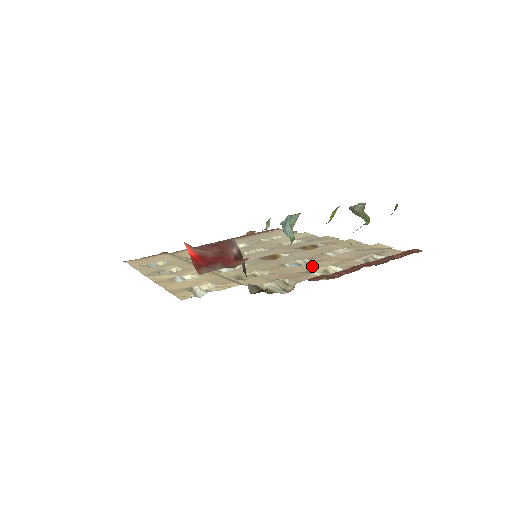
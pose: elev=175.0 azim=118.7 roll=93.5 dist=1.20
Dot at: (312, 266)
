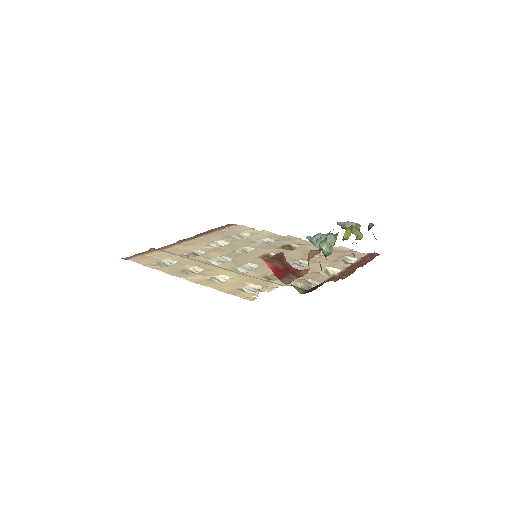
Dot at: (314, 267)
